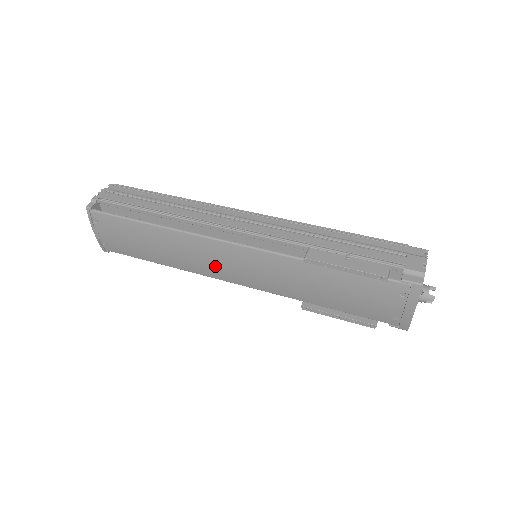
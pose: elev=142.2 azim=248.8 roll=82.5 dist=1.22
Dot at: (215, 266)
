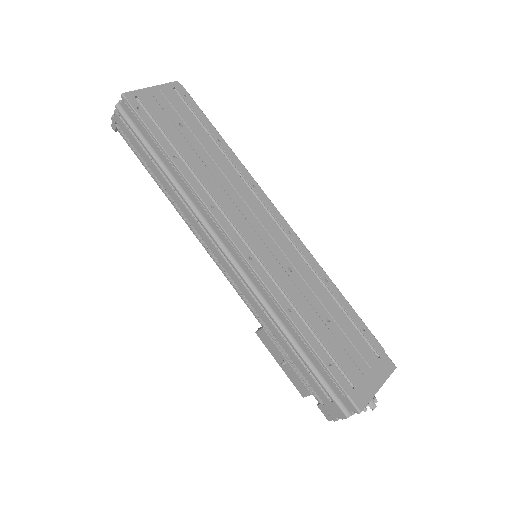
Dot at: occluded
